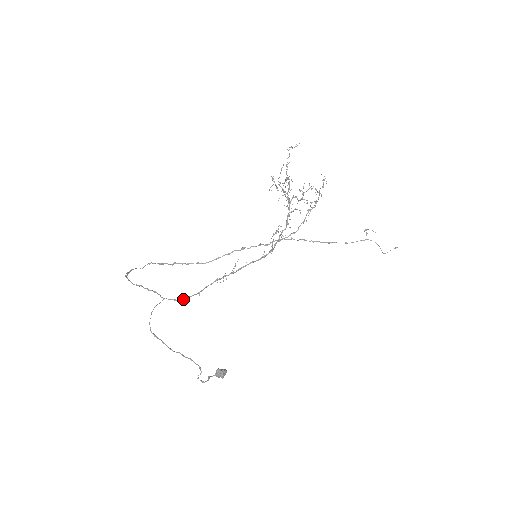
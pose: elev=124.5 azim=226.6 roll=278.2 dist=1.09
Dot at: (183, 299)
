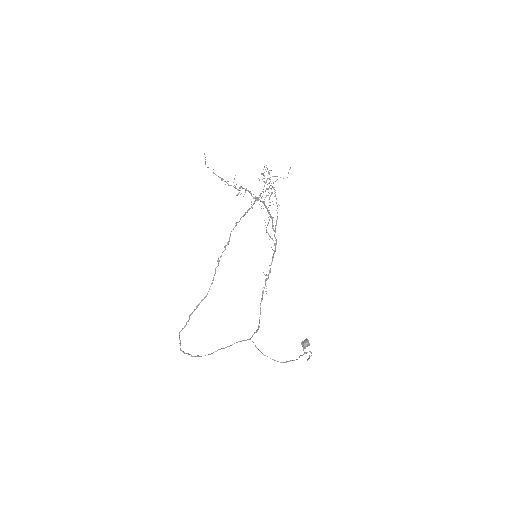
Dot at: (259, 327)
